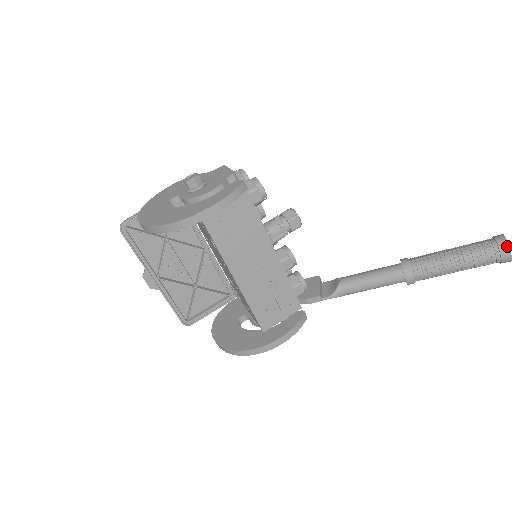
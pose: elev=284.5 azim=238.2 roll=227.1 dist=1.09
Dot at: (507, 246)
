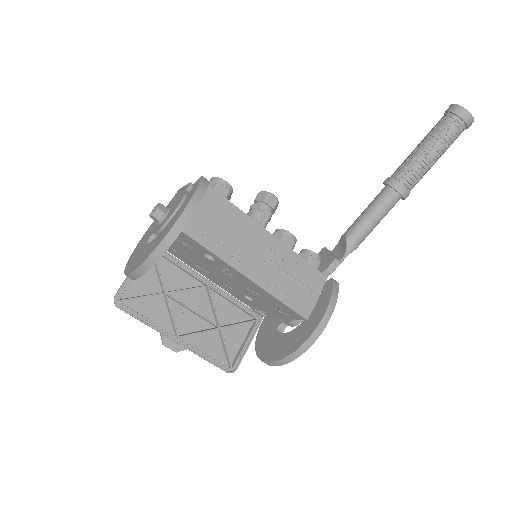
Dot at: (461, 108)
